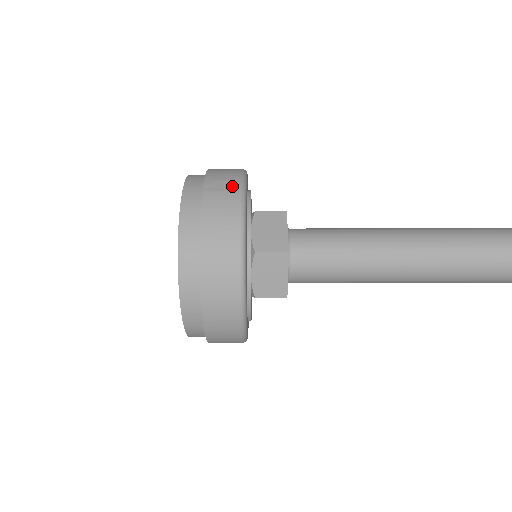
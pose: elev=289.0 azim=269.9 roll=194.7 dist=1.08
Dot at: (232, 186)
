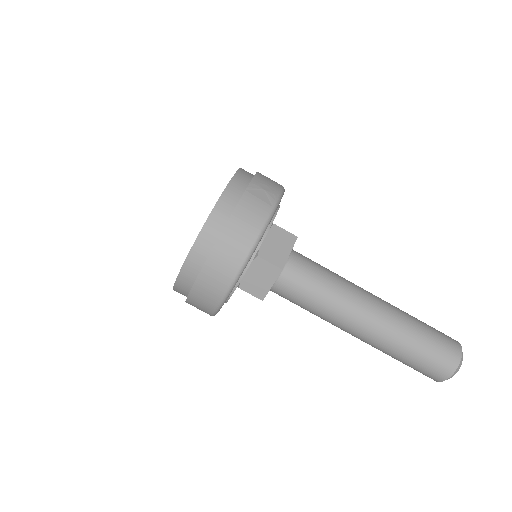
Dot at: (269, 199)
